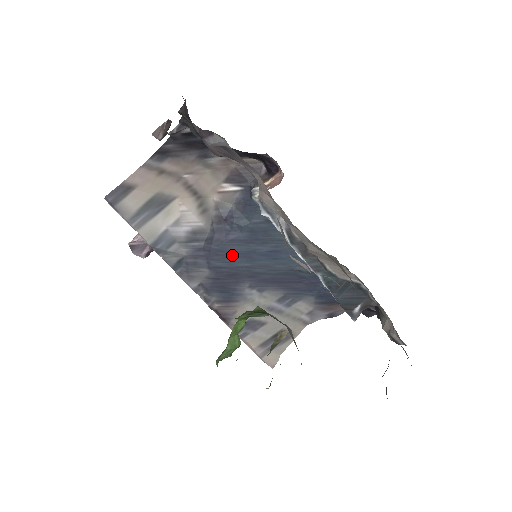
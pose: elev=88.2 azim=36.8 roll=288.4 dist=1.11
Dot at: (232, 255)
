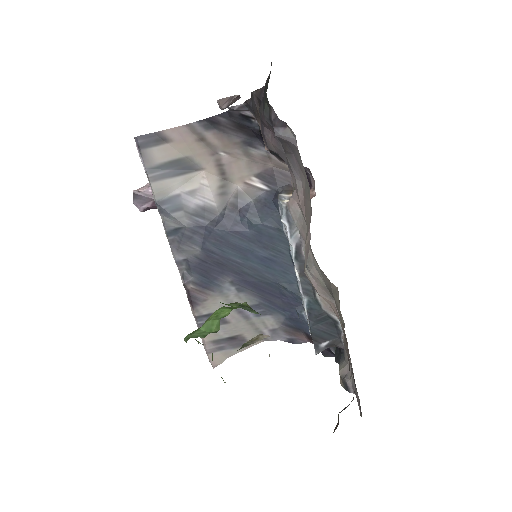
Dot at: (230, 246)
